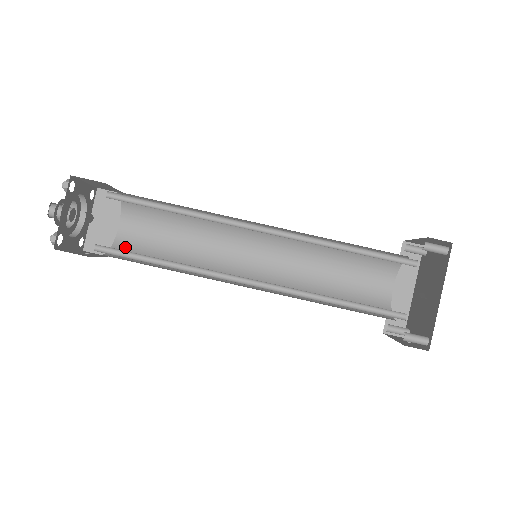
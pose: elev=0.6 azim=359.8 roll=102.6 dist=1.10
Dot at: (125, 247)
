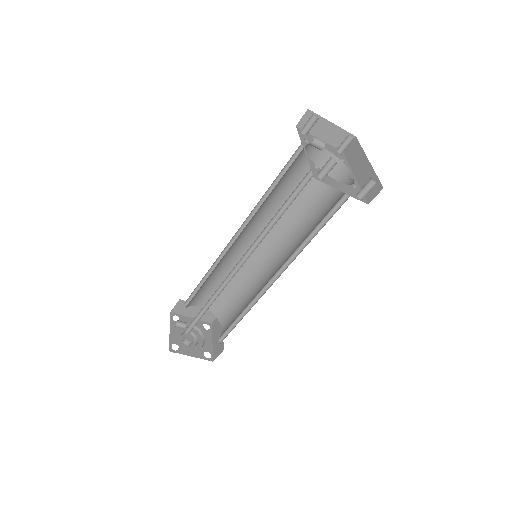
Dot at: (222, 335)
